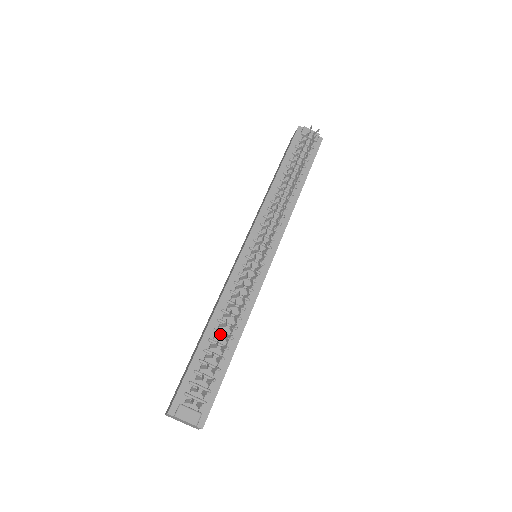
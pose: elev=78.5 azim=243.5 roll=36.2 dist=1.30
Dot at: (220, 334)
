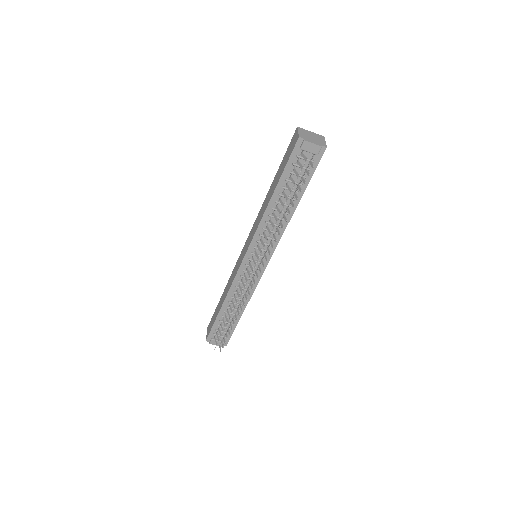
Dot at: (228, 321)
